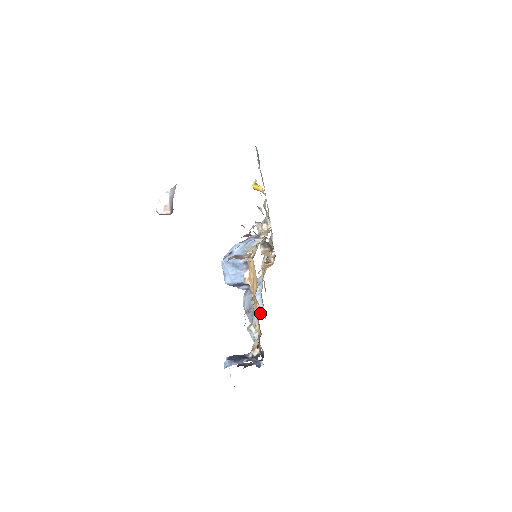
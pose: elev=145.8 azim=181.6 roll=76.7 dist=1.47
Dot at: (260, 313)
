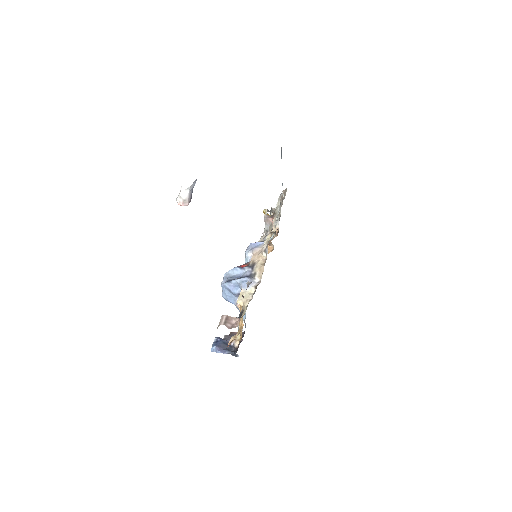
Dot at: occluded
